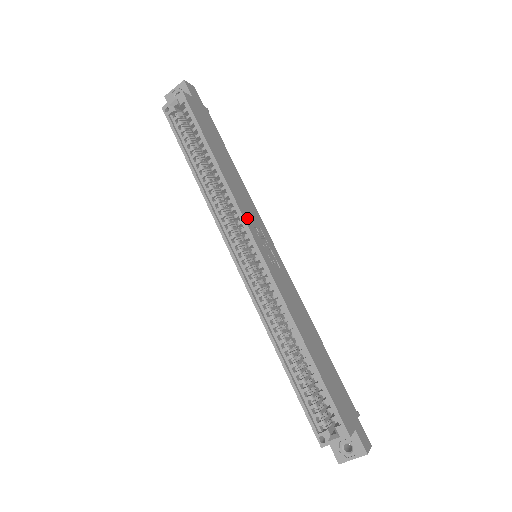
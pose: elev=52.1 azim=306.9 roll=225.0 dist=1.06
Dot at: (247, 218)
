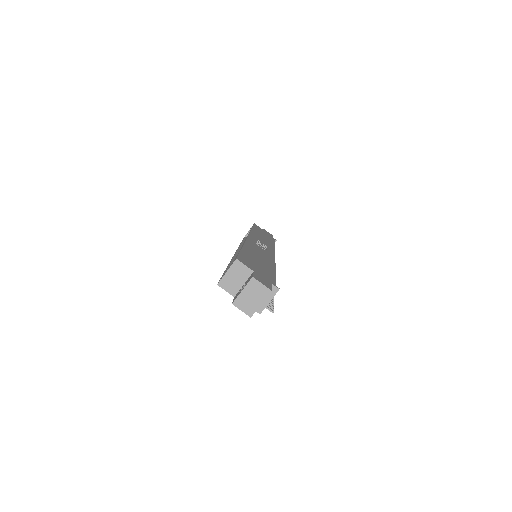
Dot at: (254, 236)
